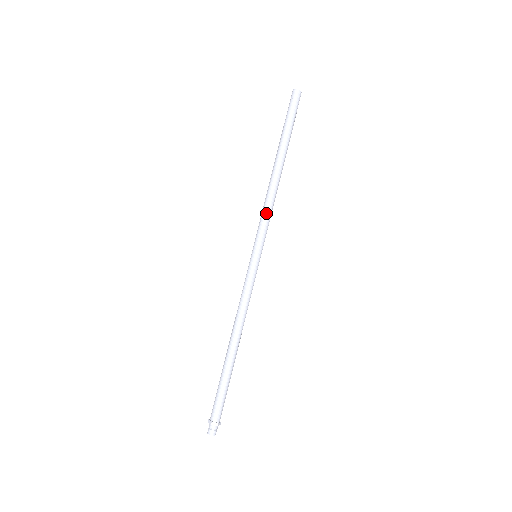
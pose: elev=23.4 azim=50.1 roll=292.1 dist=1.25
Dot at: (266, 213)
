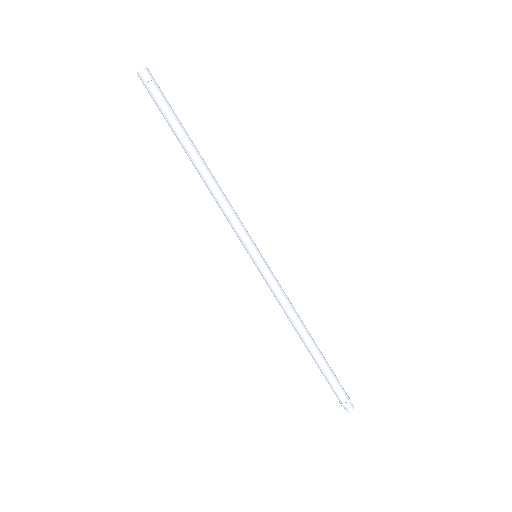
Dot at: (232, 213)
